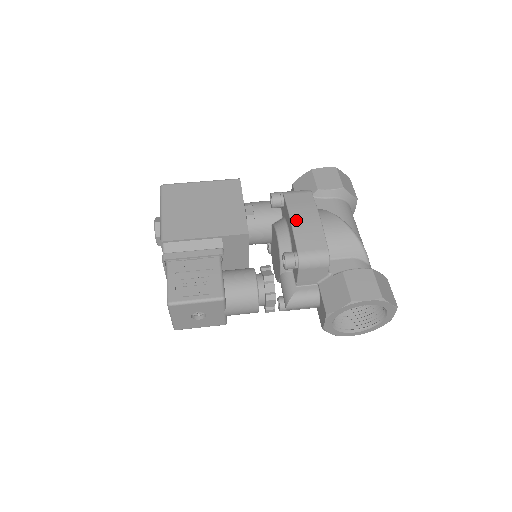
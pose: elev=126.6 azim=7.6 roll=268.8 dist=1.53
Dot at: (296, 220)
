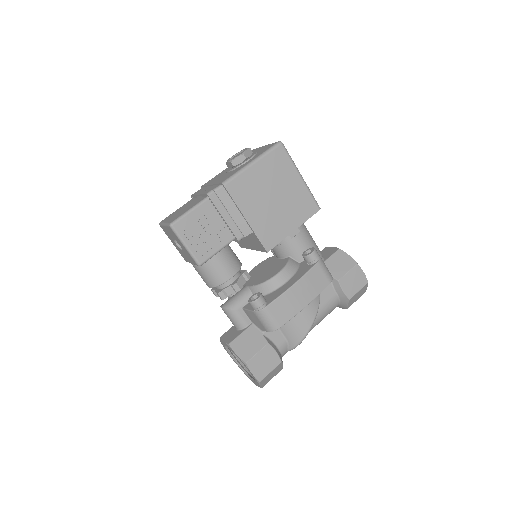
Dot at: (295, 289)
